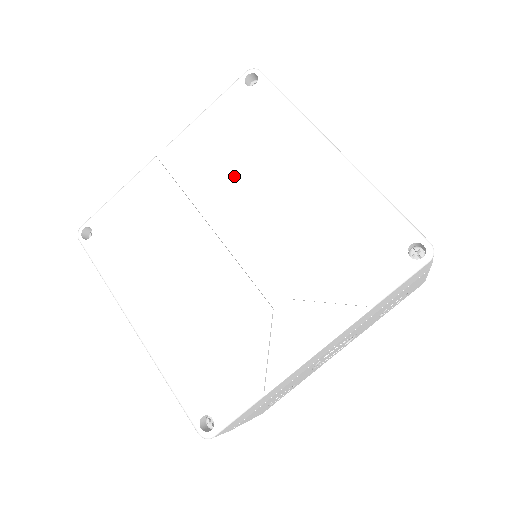
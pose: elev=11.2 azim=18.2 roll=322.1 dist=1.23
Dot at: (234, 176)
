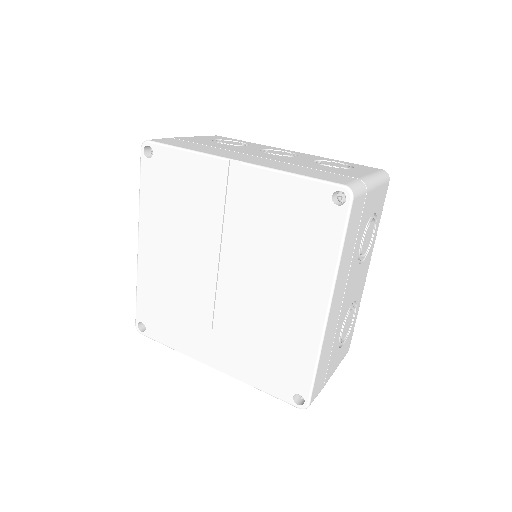
Dot at: (260, 244)
